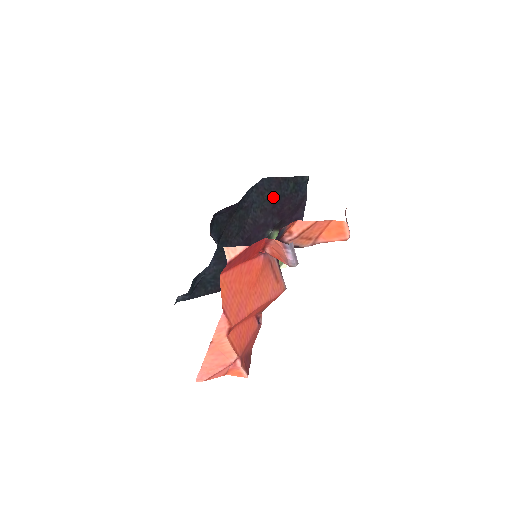
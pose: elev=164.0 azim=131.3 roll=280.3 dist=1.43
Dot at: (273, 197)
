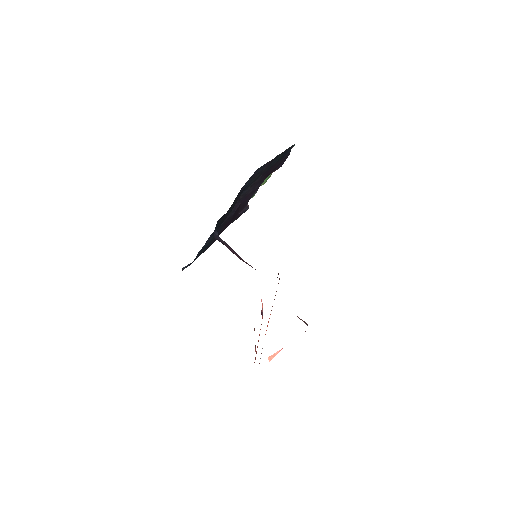
Dot at: (263, 173)
